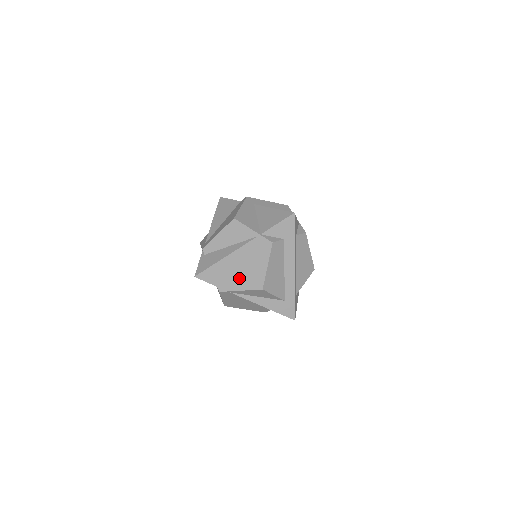
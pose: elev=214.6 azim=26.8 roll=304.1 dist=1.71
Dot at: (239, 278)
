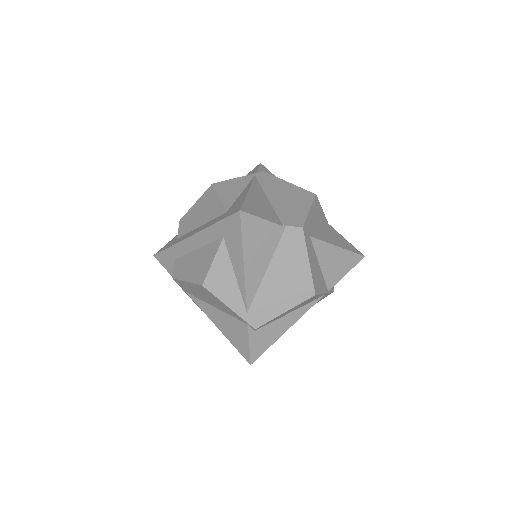
Dot at: occluded
